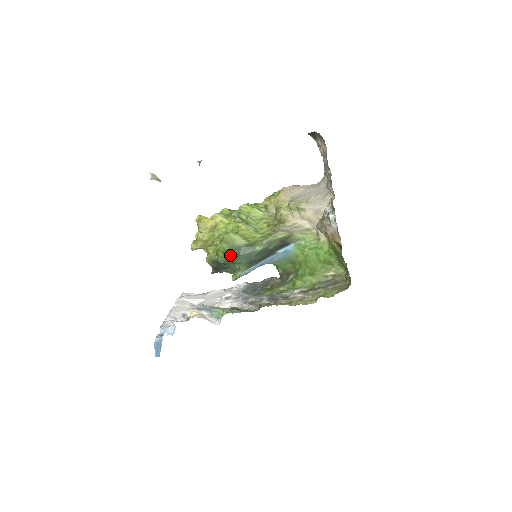
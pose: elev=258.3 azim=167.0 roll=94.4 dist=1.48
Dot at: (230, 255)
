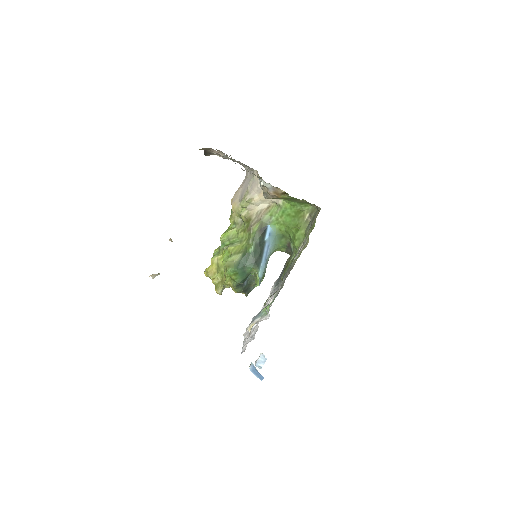
Dot at: (239, 272)
